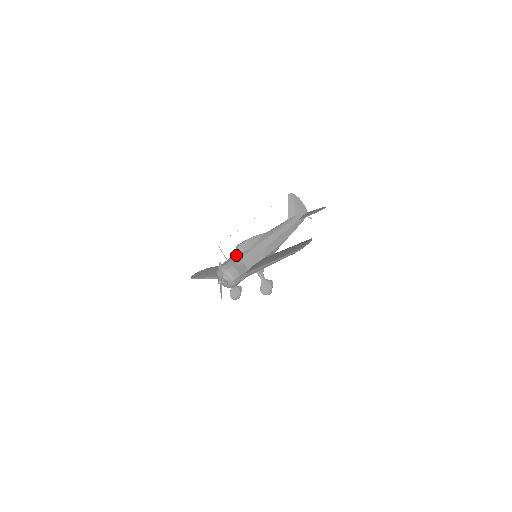
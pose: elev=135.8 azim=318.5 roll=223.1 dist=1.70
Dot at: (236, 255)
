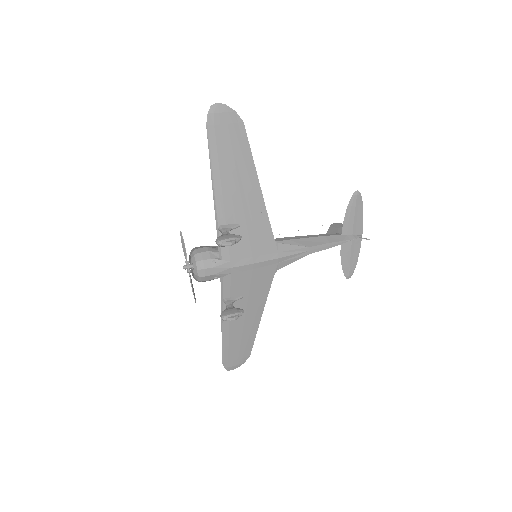
Dot at: occluded
